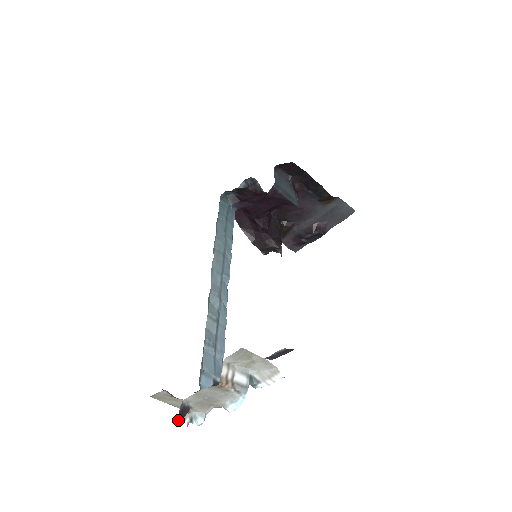
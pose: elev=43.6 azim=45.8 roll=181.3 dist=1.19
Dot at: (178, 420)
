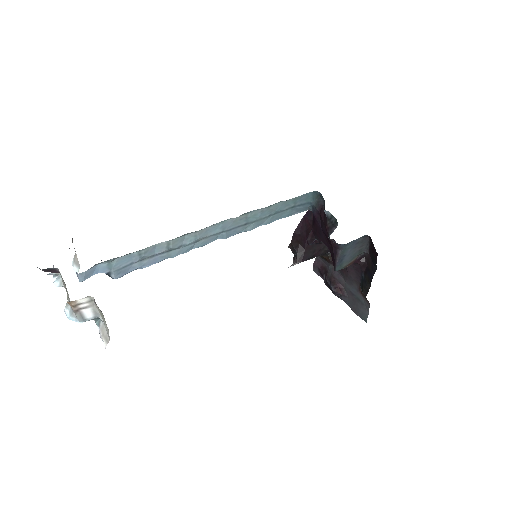
Dot at: (42, 270)
